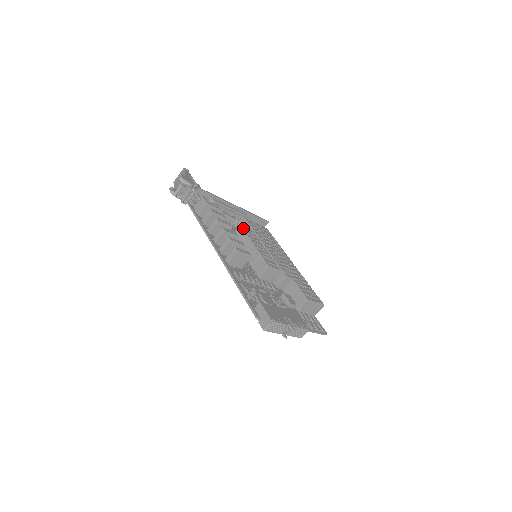
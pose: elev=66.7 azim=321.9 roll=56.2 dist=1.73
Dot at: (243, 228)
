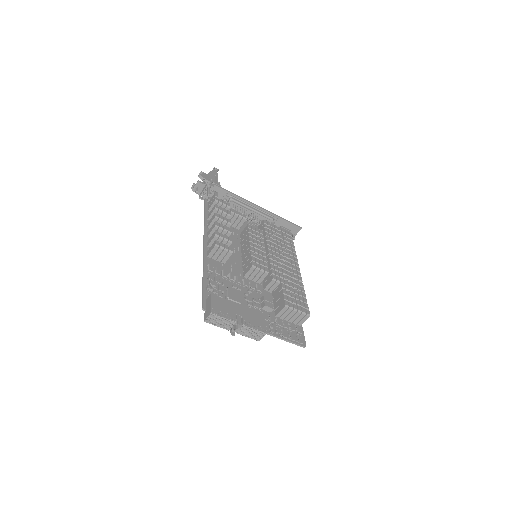
Dot at: (249, 227)
